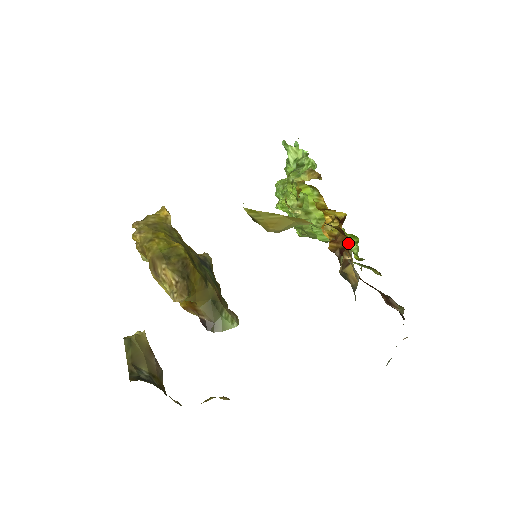
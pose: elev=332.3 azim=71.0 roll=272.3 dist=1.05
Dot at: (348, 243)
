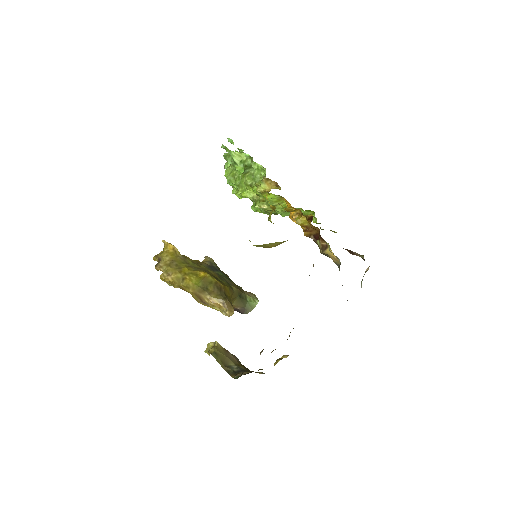
Dot at: (319, 232)
